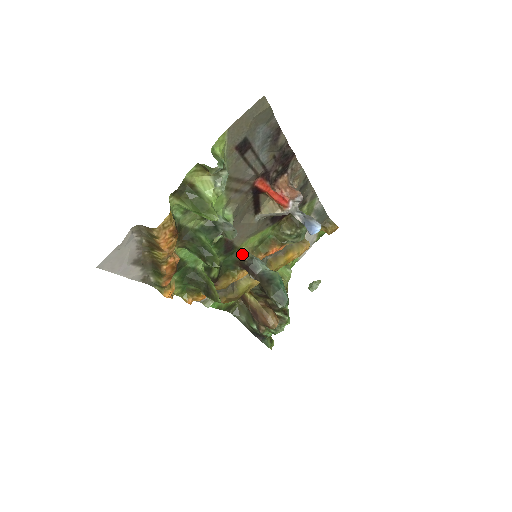
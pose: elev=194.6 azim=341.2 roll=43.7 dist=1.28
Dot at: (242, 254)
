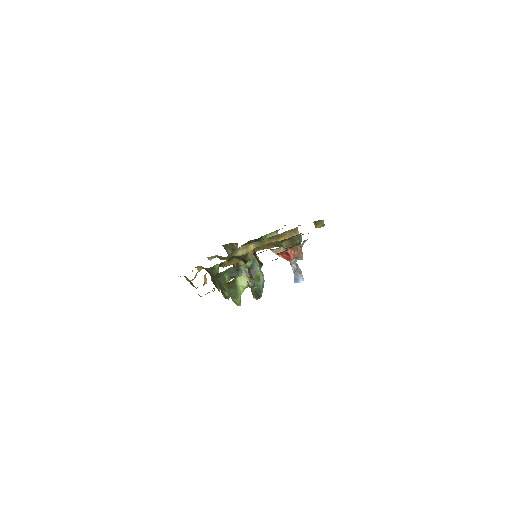
Dot at: (247, 256)
